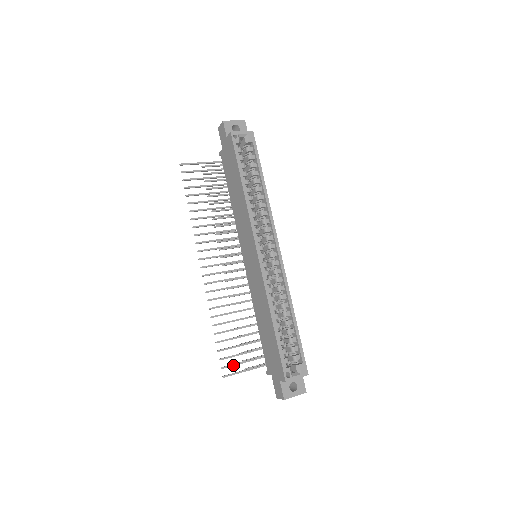
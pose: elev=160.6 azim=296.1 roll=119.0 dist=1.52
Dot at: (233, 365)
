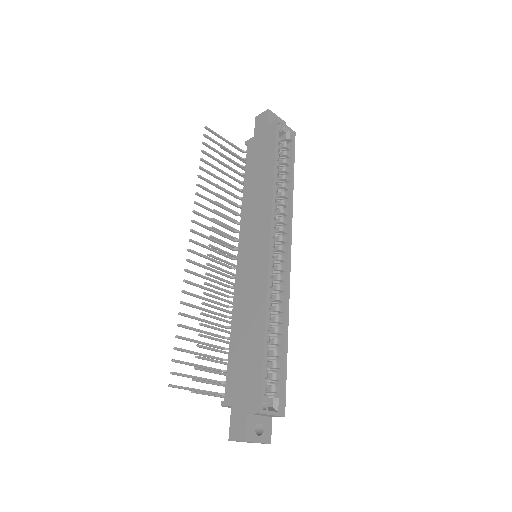
Dot at: (186, 375)
